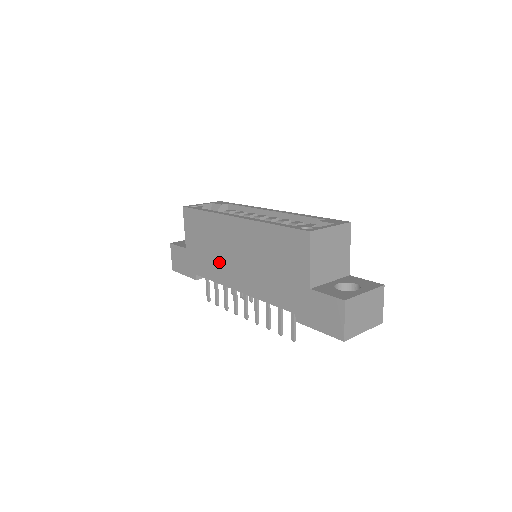
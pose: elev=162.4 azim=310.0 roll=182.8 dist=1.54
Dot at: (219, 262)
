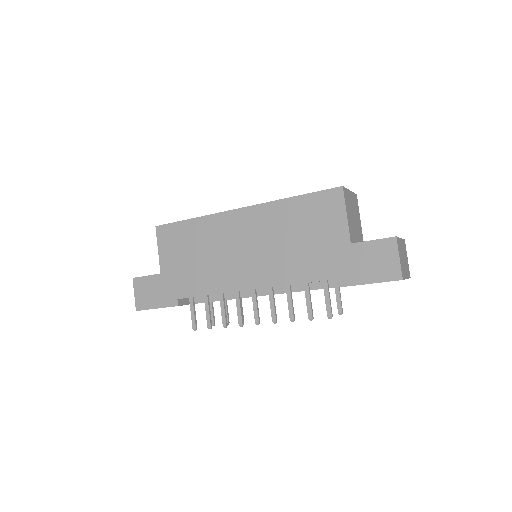
Dot at: (217, 268)
